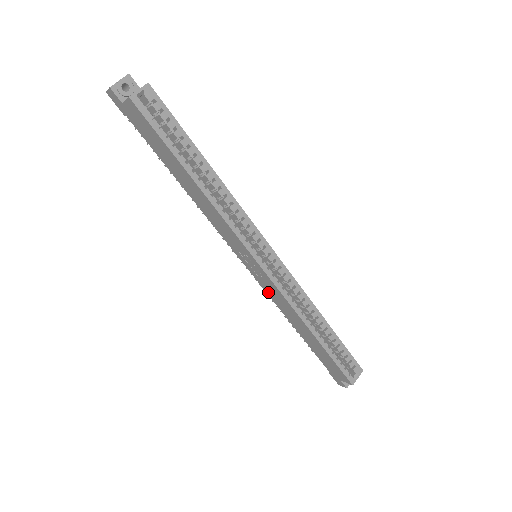
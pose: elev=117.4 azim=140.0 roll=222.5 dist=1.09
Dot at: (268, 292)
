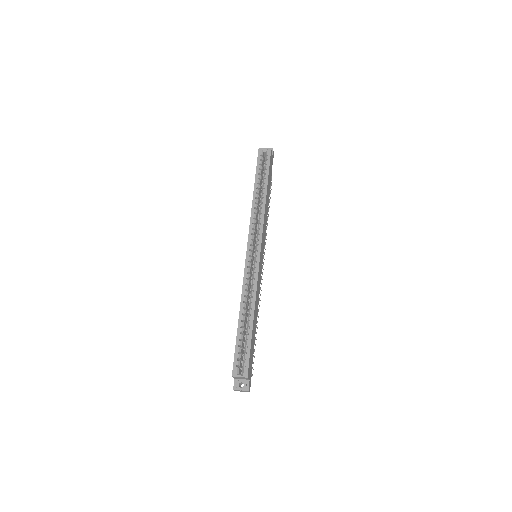
Dot at: occluded
